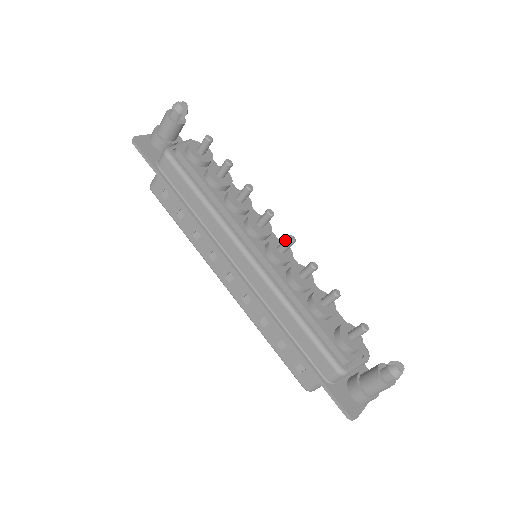
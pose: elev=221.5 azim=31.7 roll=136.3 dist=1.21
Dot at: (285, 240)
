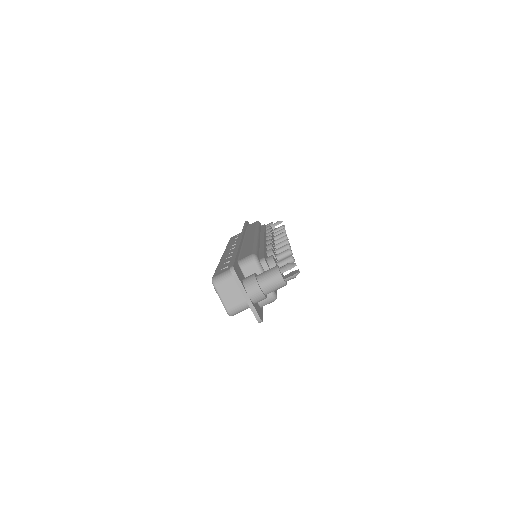
Dot at: (284, 241)
